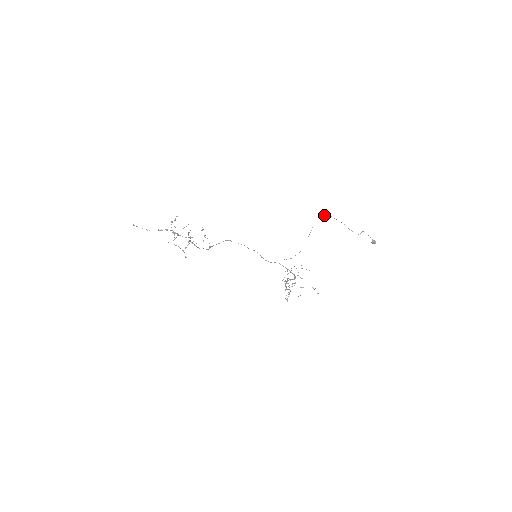
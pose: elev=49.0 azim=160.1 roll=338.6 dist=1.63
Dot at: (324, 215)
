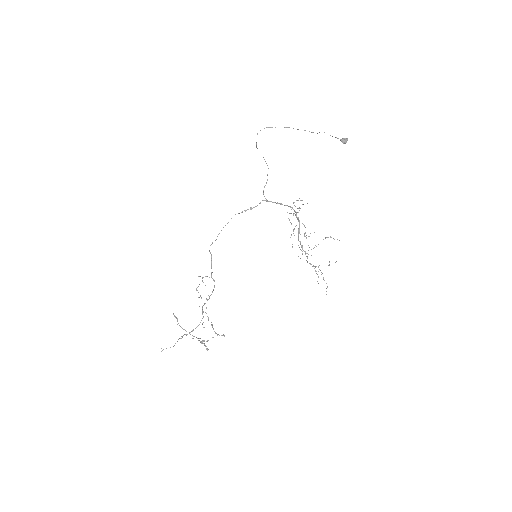
Dot at: (257, 133)
